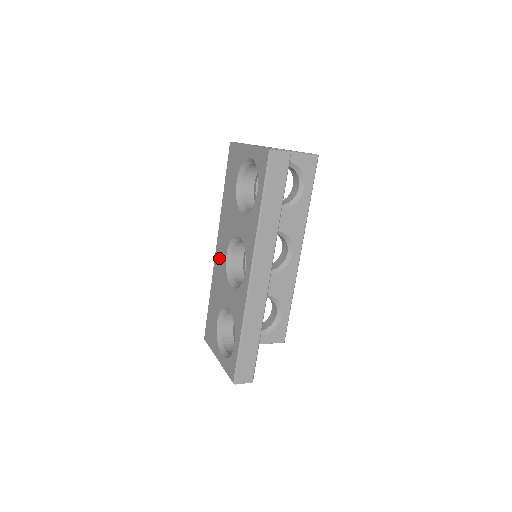
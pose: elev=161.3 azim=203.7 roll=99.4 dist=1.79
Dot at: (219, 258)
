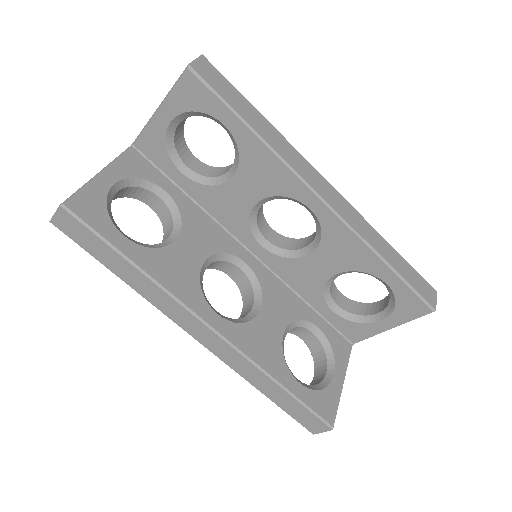
Dot at: occluded
